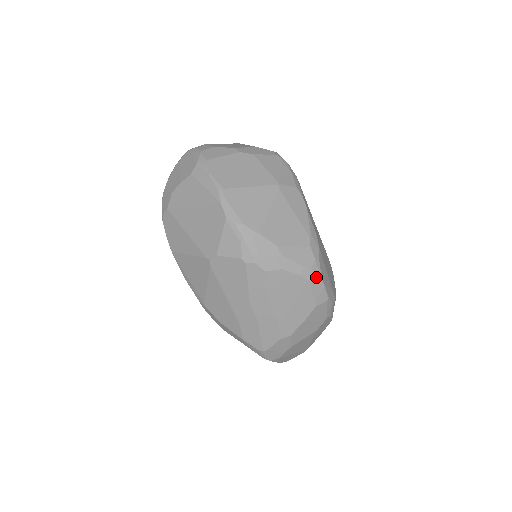
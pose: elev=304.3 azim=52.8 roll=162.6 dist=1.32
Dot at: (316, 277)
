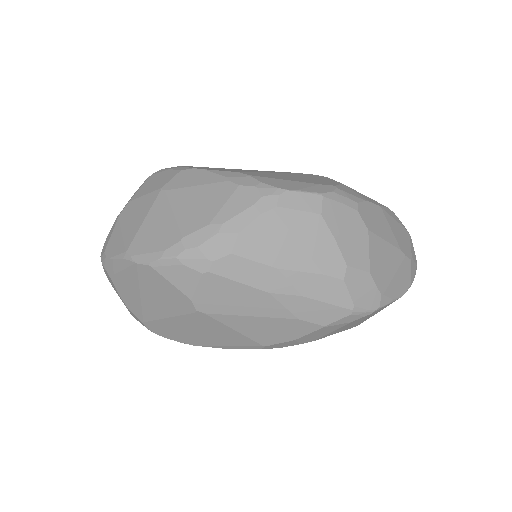
Dot at: (277, 196)
